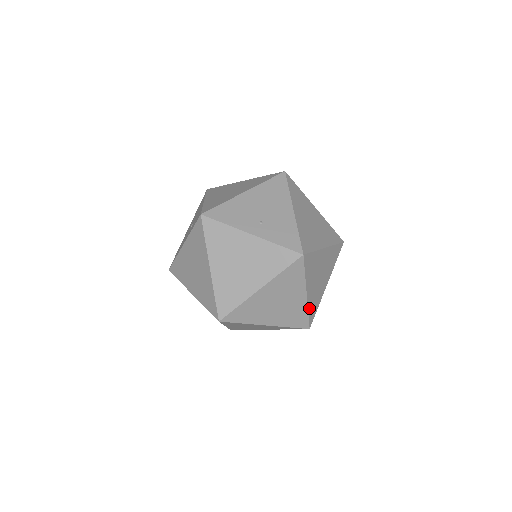
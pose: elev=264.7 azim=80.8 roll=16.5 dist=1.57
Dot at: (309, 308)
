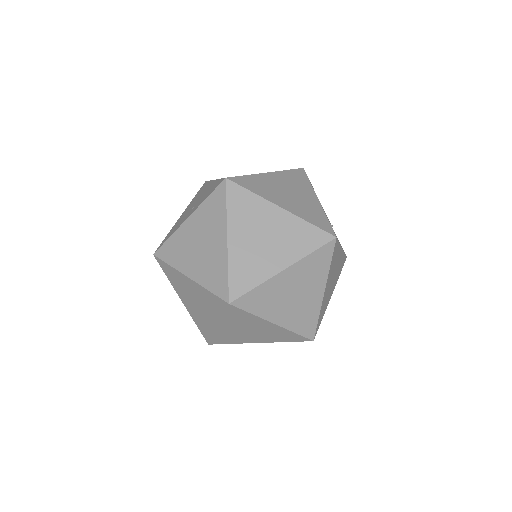
Dot at: (306, 219)
